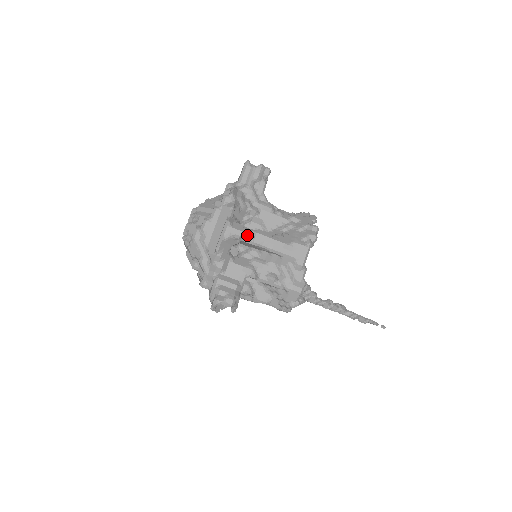
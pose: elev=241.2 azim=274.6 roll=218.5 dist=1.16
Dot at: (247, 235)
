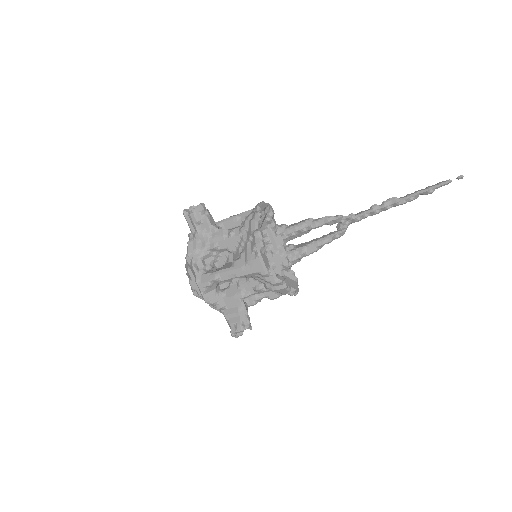
Dot at: (213, 281)
